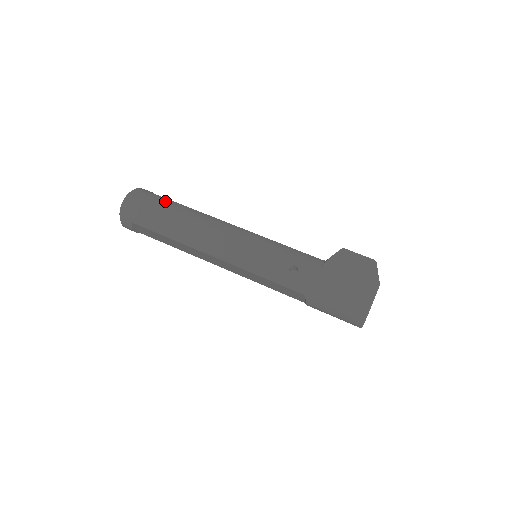
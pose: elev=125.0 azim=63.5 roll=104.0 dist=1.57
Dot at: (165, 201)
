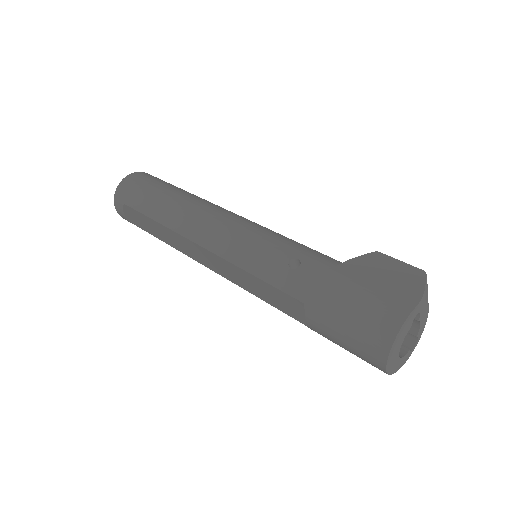
Dot at: (167, 183)
